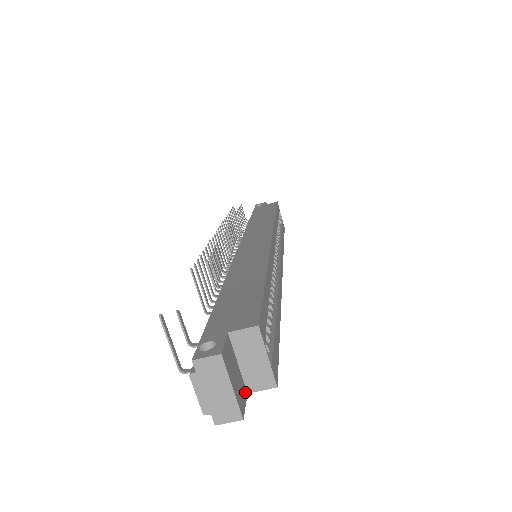
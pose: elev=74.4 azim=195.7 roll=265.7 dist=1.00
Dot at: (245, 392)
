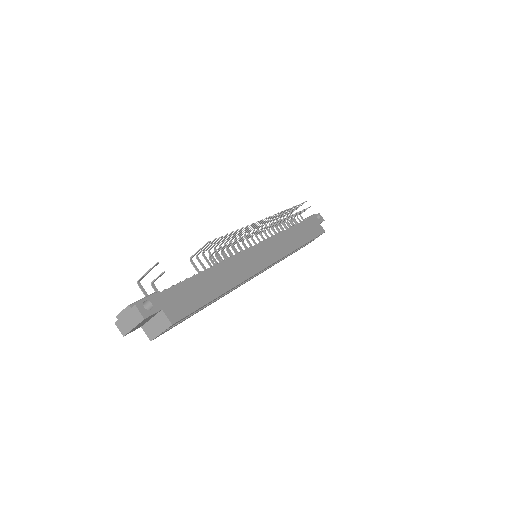
Dot at: occluded
